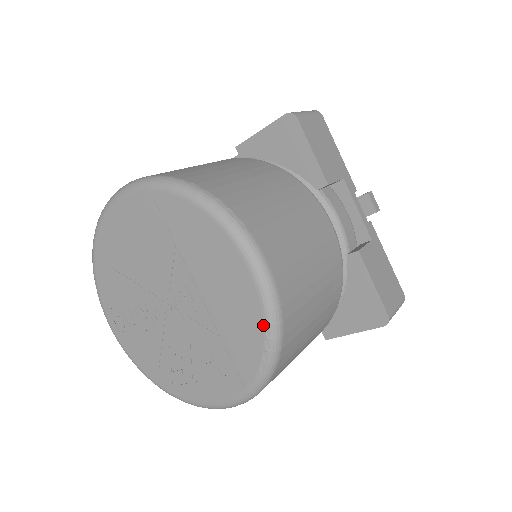
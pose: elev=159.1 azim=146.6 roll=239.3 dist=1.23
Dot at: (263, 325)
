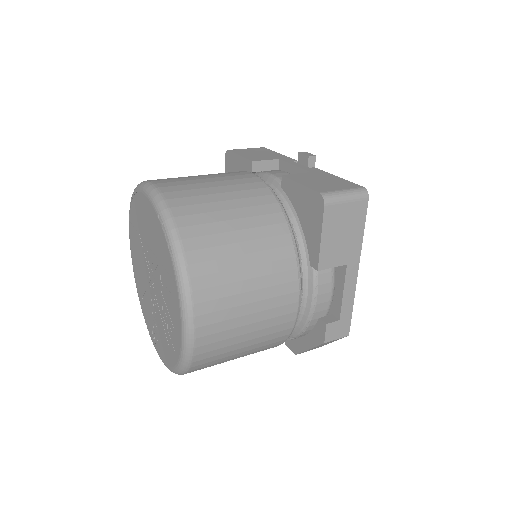
Dot at: (158, 218)
